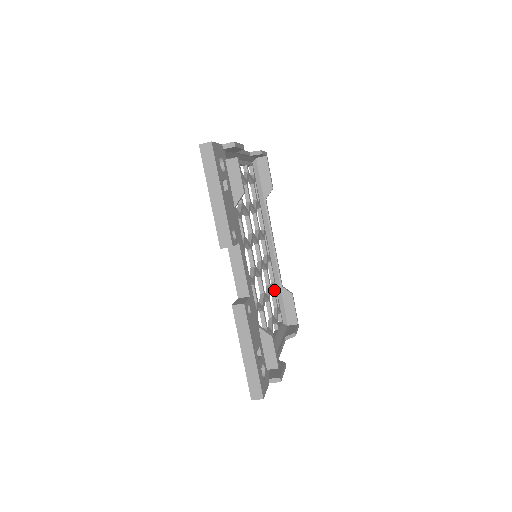
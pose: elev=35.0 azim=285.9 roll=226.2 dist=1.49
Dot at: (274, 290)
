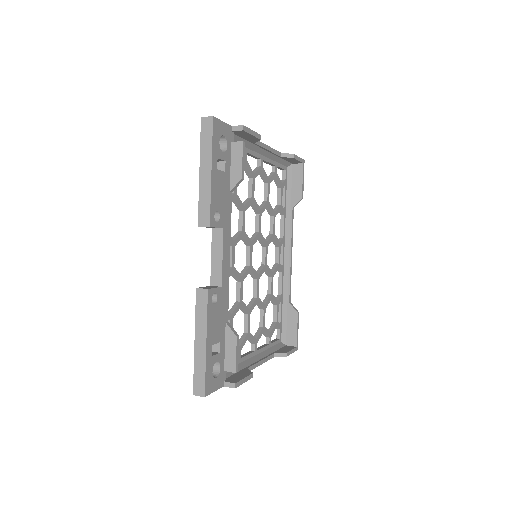
Dot at: (278, 302)
